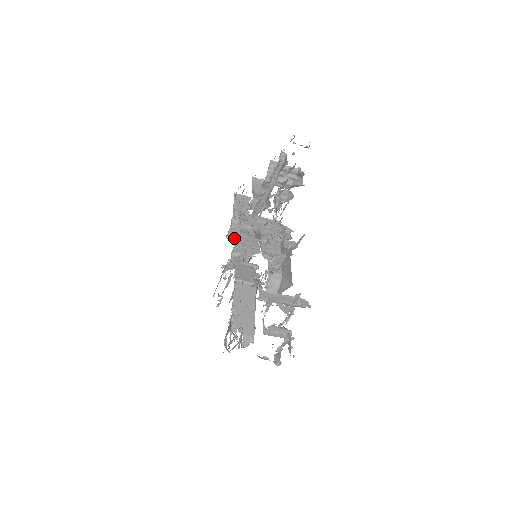
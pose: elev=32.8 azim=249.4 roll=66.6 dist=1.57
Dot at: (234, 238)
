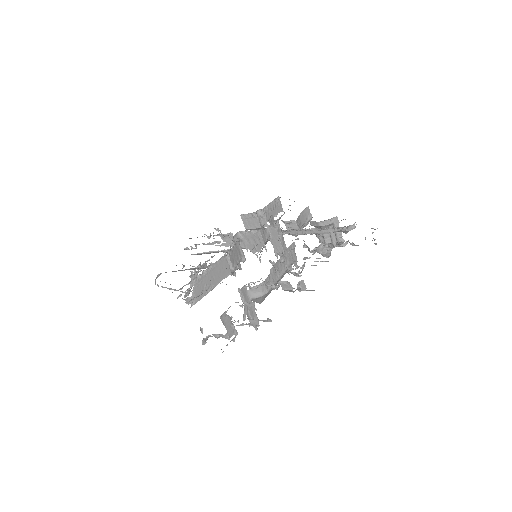
Dot at: (244, 221)
